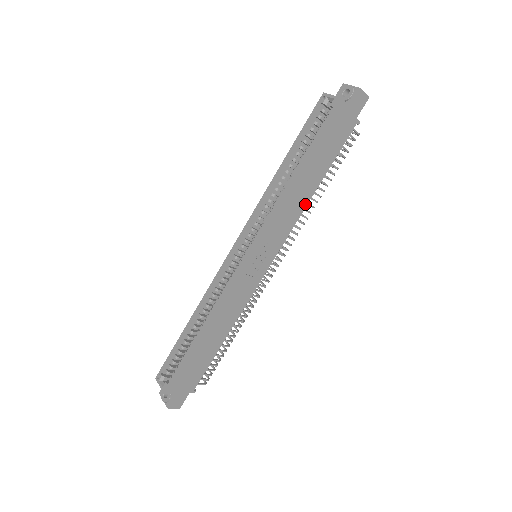
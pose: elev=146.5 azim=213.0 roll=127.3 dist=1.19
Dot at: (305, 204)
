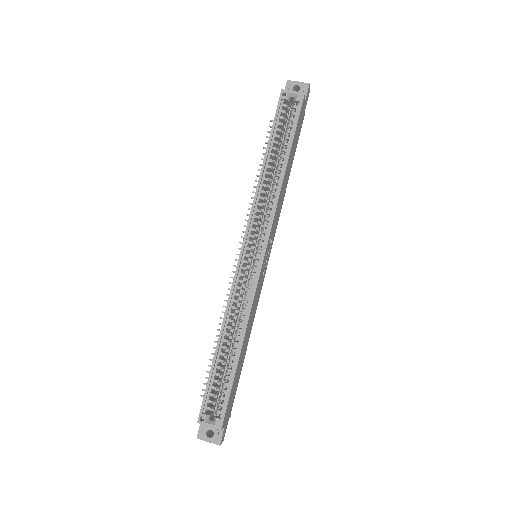
Dot at: (284, 195)
